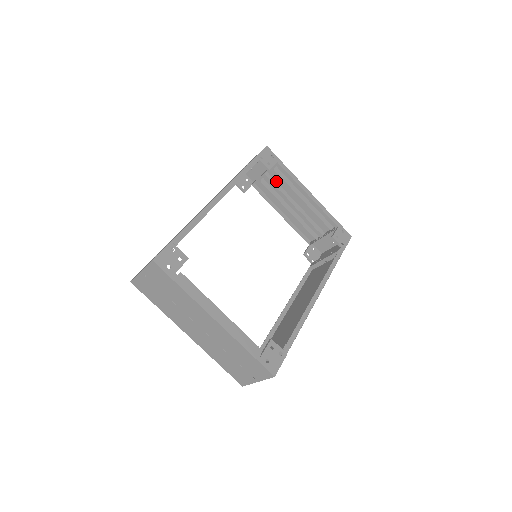
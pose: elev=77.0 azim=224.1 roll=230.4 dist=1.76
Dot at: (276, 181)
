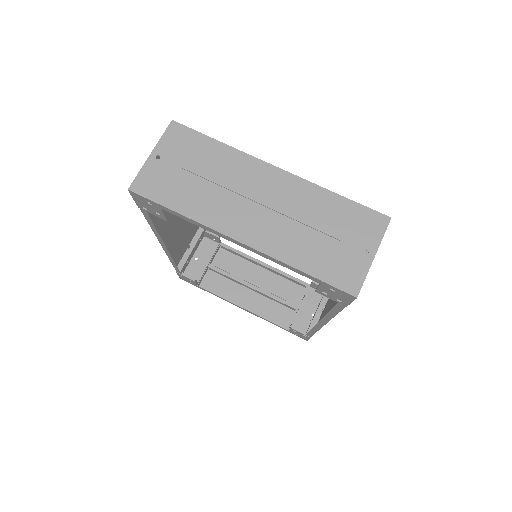
Dot at: occluded
